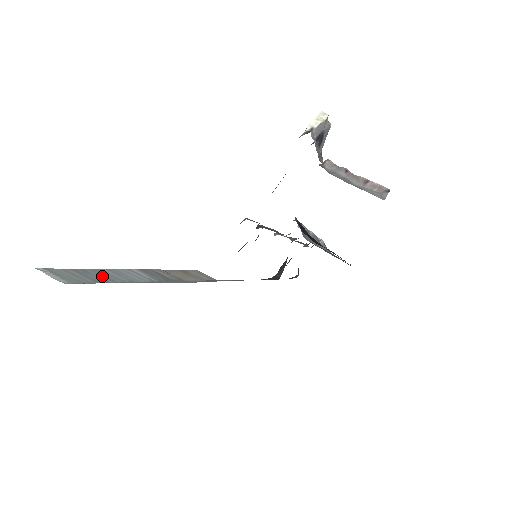
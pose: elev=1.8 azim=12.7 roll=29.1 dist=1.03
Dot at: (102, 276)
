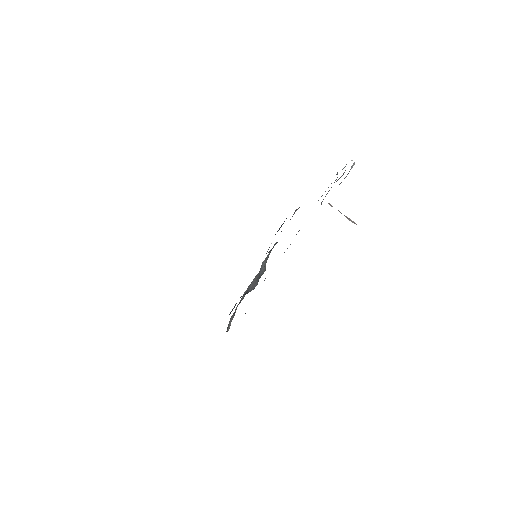
Dot at: occluded
